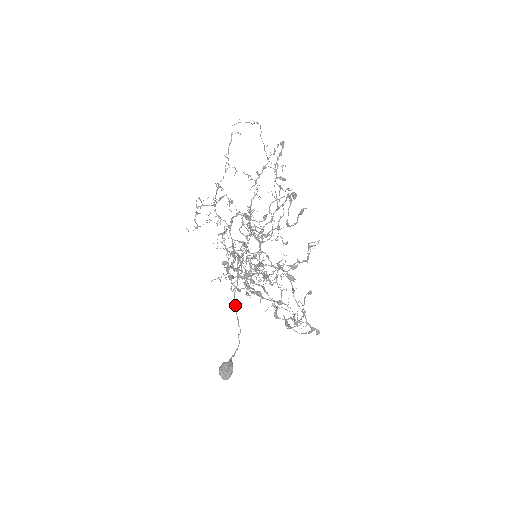
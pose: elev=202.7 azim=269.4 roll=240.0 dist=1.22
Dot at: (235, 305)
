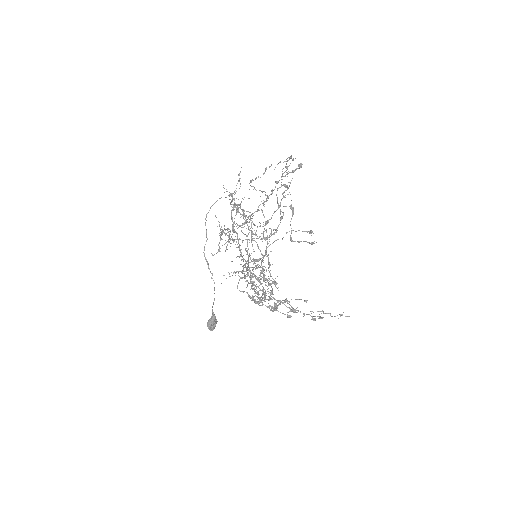
Dot at: (205, 257)
